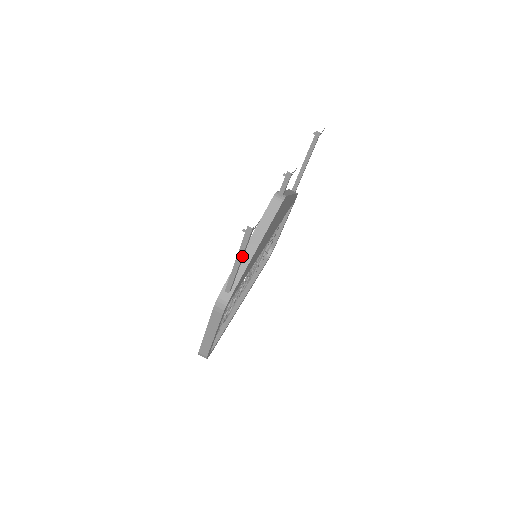
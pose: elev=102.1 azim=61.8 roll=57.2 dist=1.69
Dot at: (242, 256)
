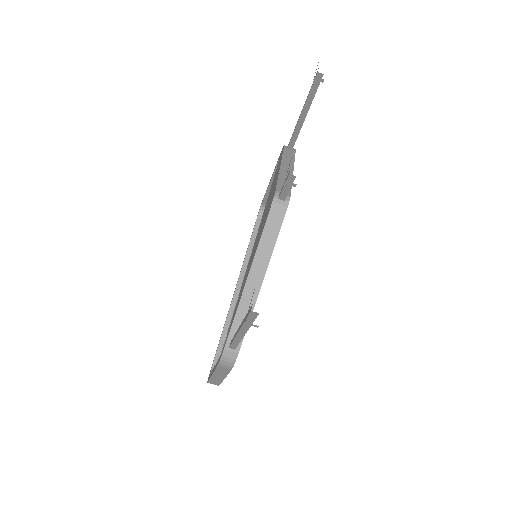
Dot at: (247, 329)
